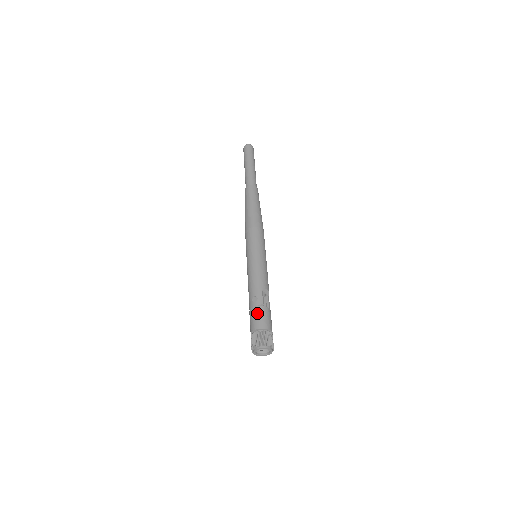
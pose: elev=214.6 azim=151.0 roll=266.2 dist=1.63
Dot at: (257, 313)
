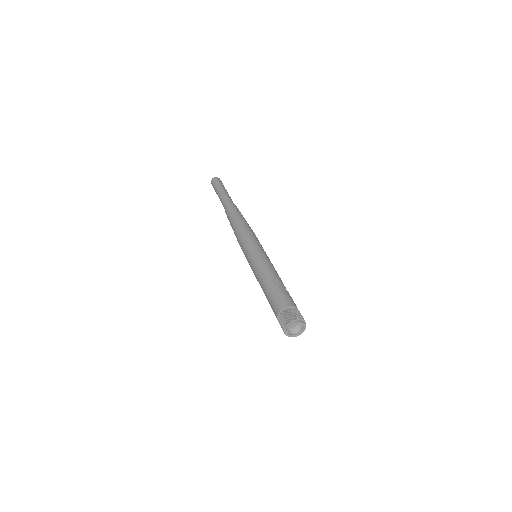
Dot at: (286, 294)
